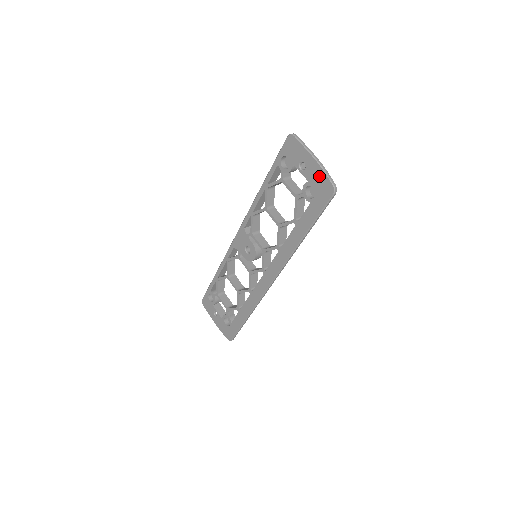
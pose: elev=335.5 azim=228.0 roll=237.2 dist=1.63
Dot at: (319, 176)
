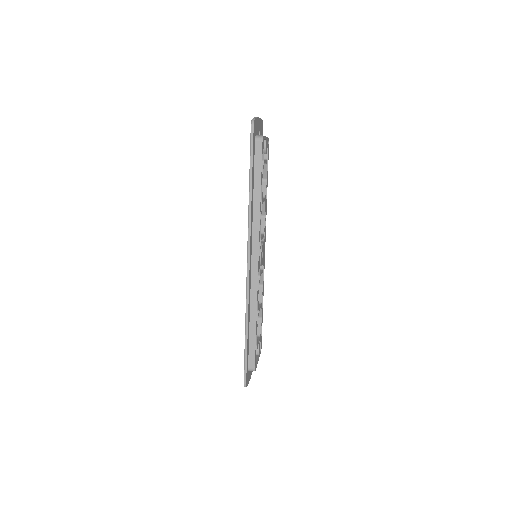
Dot at: occluded
